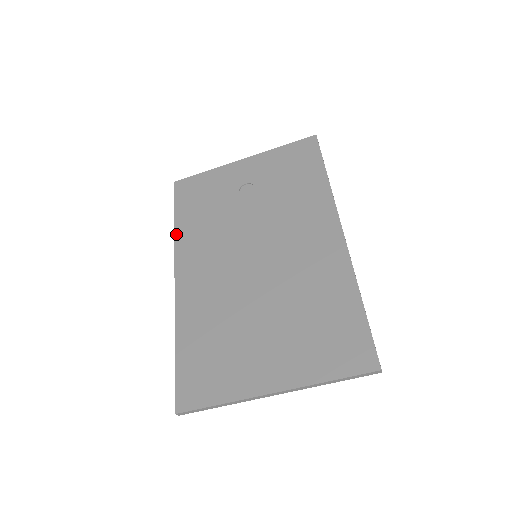
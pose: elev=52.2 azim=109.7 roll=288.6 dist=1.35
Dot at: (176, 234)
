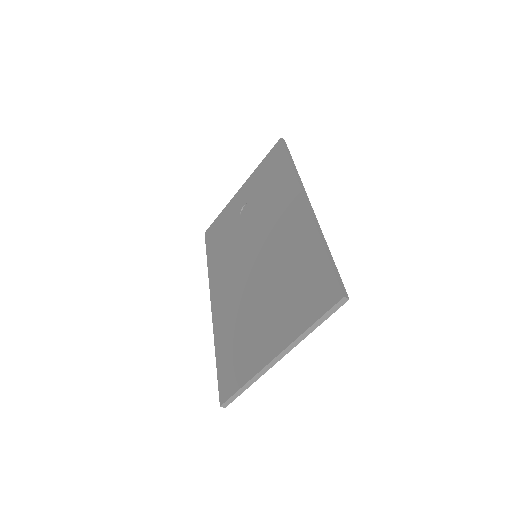
Dot at: (209, 270)
